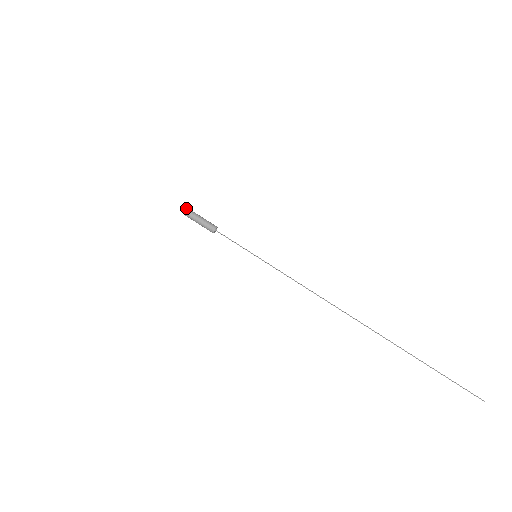
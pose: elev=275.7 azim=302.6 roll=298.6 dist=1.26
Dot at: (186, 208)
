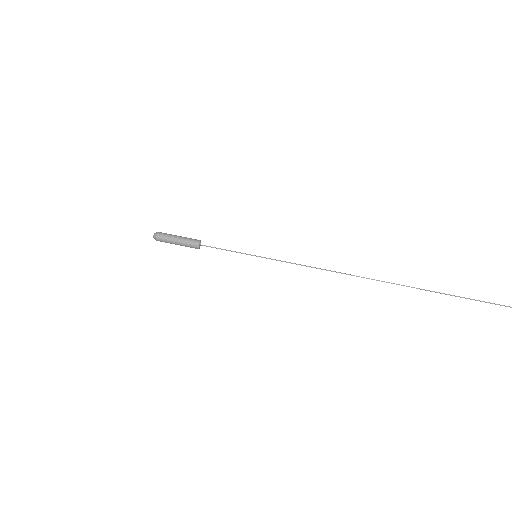
Dot at: (156, 236)
